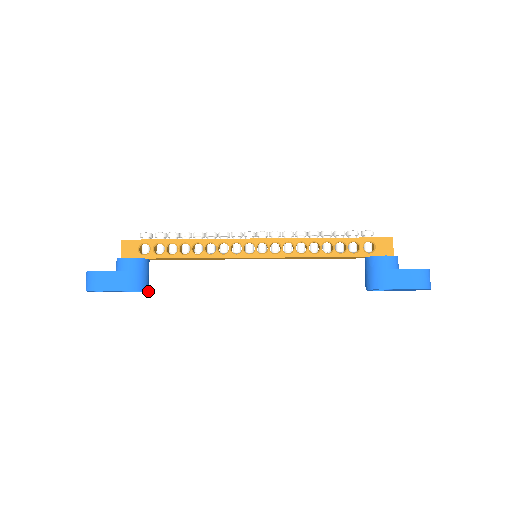
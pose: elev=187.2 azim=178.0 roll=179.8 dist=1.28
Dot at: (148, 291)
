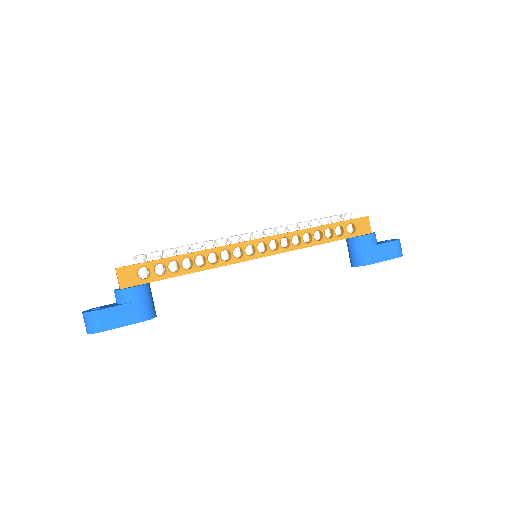
Dot at: occluded
